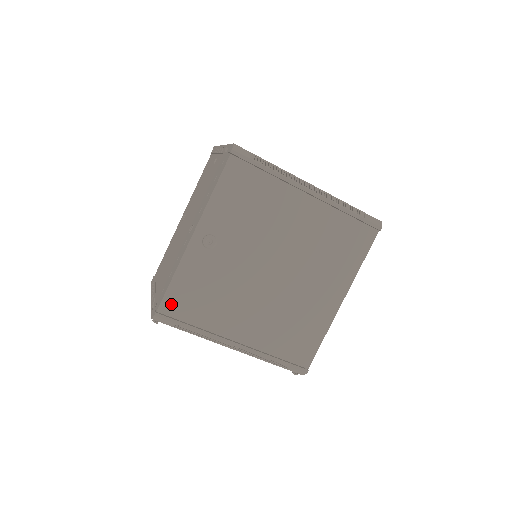
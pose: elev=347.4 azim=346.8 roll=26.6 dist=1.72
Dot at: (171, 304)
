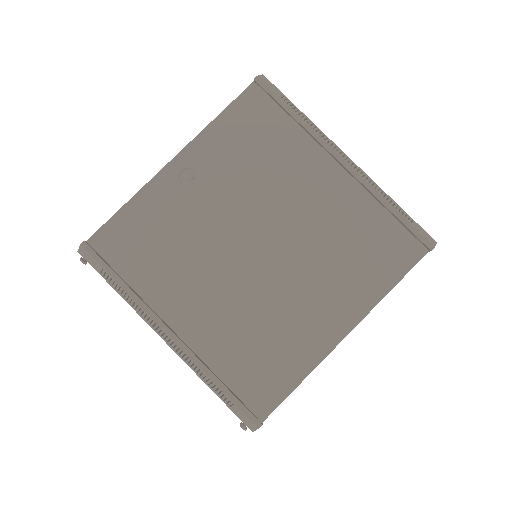
Dot at: (108, 239)
